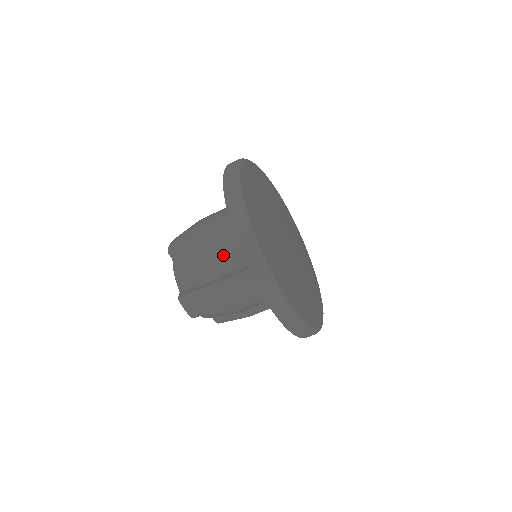
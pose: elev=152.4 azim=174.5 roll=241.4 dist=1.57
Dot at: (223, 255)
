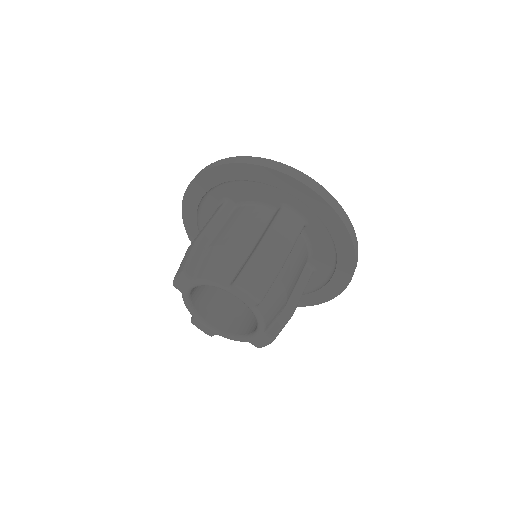
Dot at: (243, 230)
